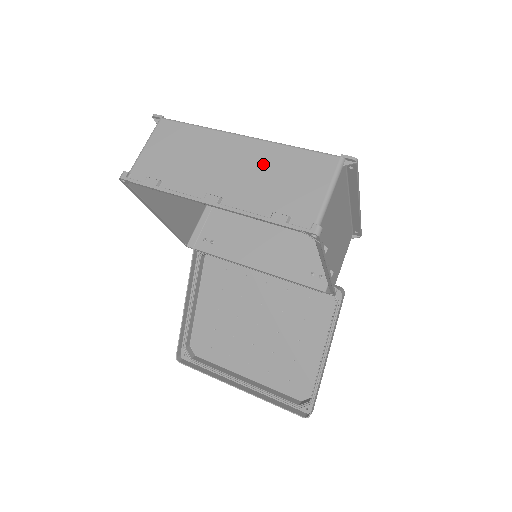
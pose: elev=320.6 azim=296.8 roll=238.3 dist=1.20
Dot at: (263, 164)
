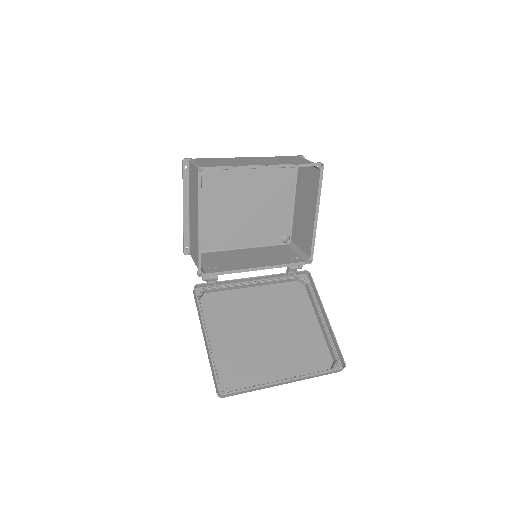
Dot at: (269, 159)
